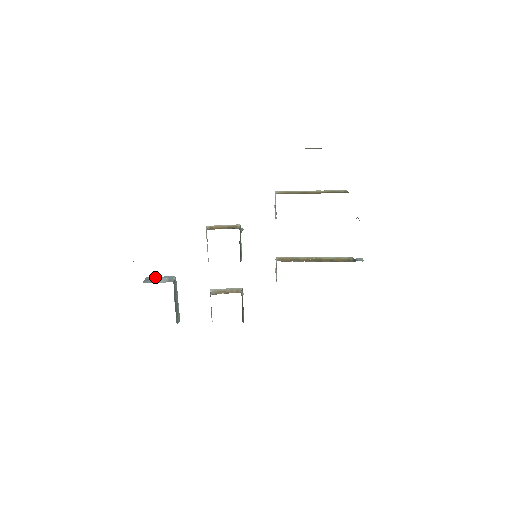
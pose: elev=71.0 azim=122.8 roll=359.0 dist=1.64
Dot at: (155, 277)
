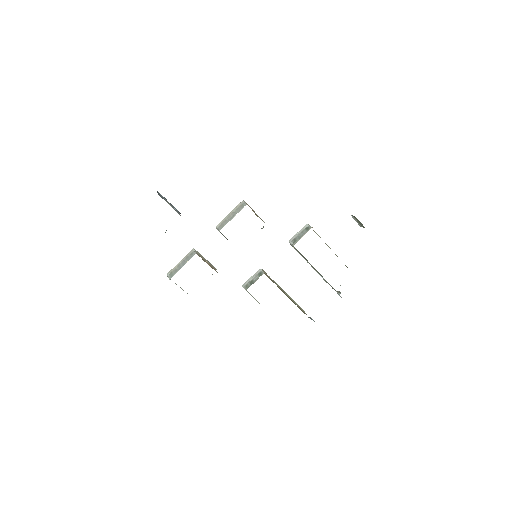
Dot at: (165, 198)
